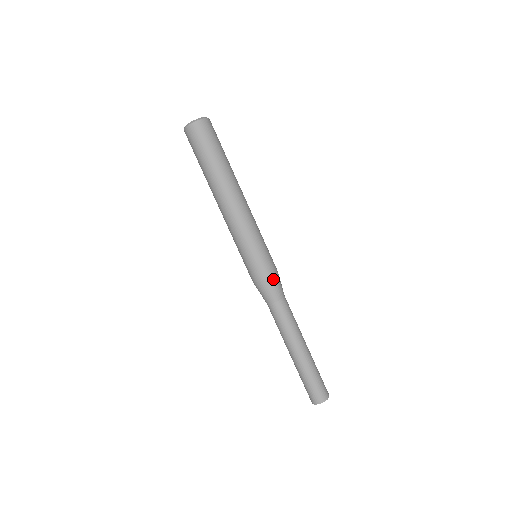
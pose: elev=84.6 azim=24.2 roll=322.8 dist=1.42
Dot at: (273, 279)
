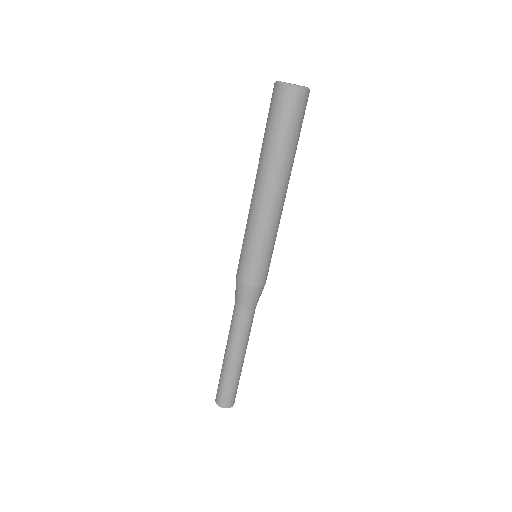
Dot at: occluded
